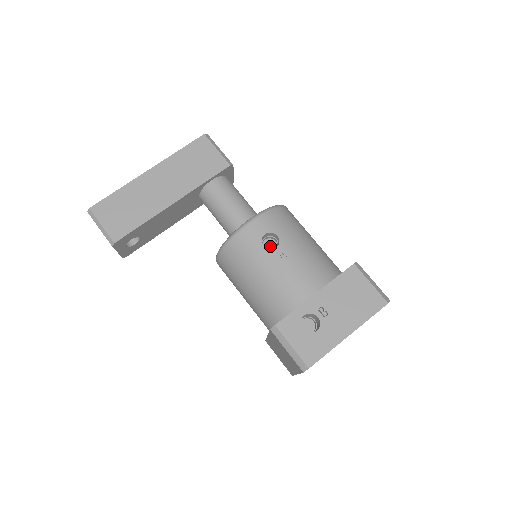
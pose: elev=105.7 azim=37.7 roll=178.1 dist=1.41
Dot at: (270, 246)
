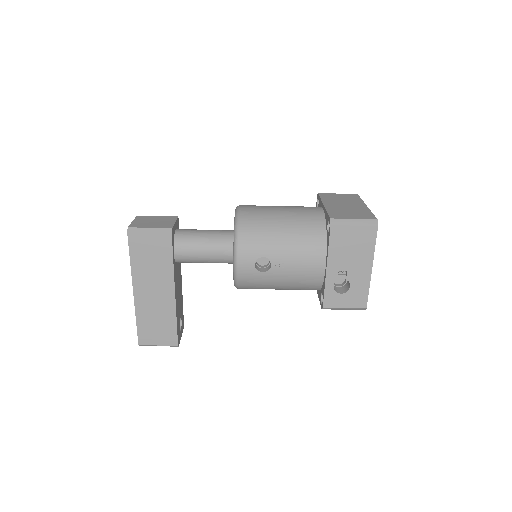
Dot at: (263, 259)
